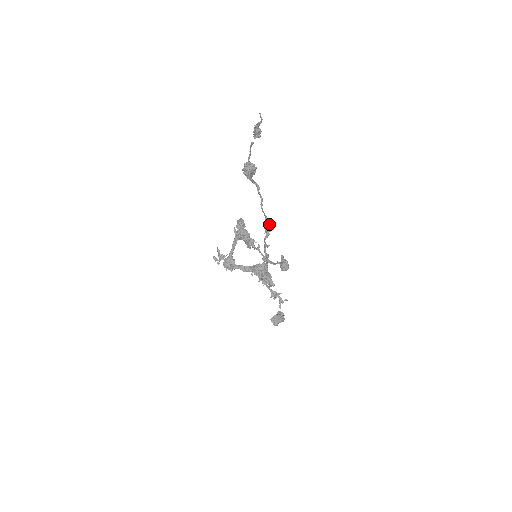
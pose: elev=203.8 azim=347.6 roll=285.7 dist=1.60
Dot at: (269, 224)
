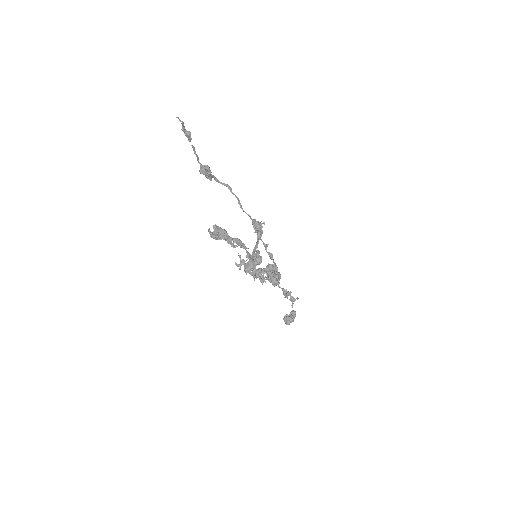
Dot at: (255, 222)
